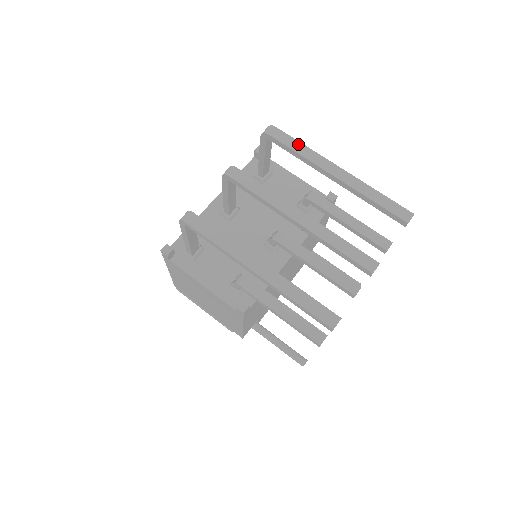
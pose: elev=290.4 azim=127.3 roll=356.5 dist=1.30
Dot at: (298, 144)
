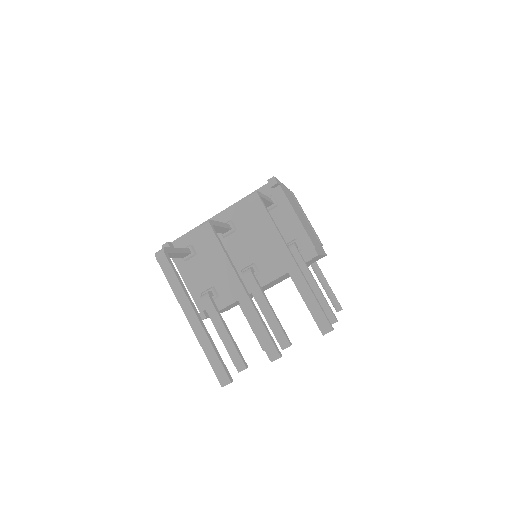
Dot at: (270, 222)
